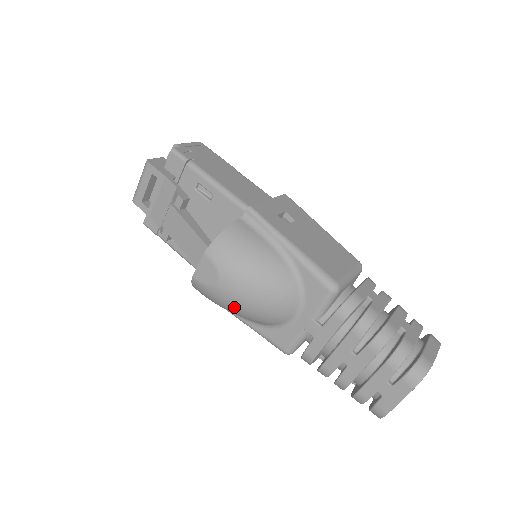
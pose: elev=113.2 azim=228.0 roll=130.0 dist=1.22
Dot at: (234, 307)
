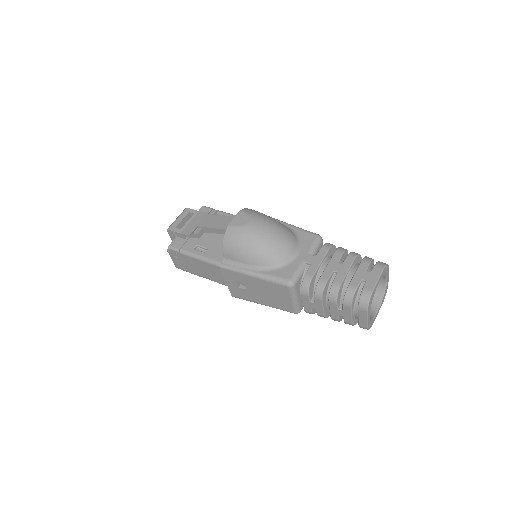
Dot at: (257, 240)
